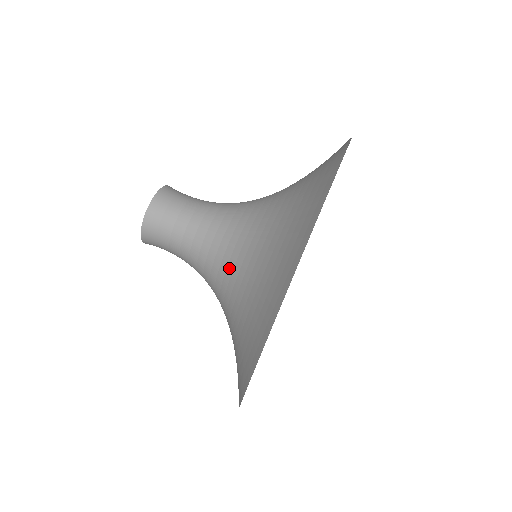
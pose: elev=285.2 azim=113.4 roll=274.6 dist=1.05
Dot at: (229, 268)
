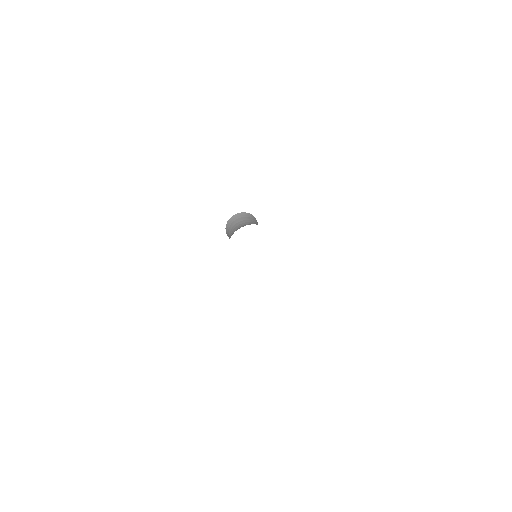
Dot at: occluded
